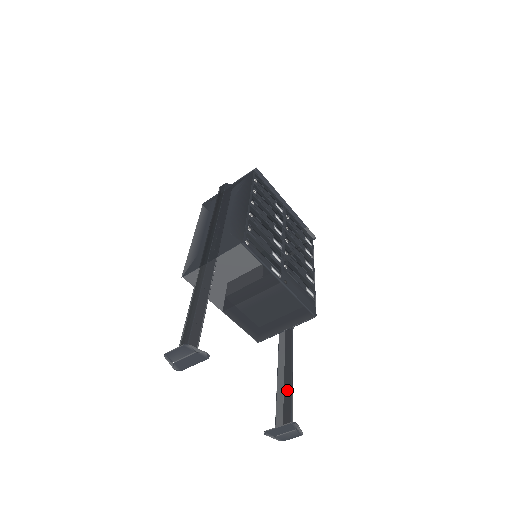
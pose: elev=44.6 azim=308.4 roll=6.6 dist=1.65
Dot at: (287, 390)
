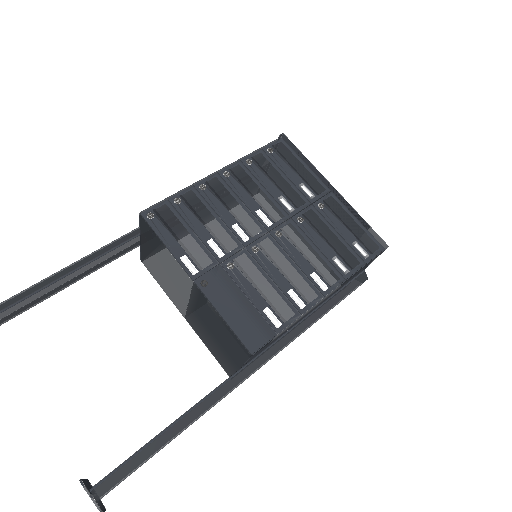
Dot at: occluded
